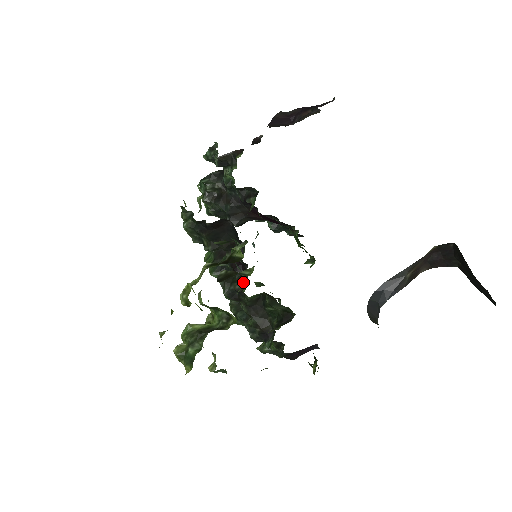
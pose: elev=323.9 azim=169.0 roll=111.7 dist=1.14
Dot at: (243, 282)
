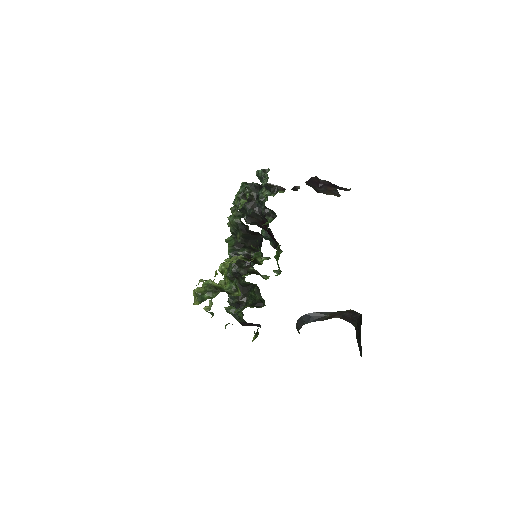
Dot at: occluded
